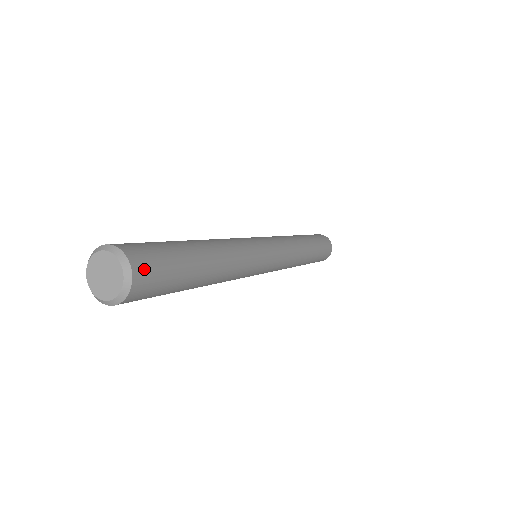
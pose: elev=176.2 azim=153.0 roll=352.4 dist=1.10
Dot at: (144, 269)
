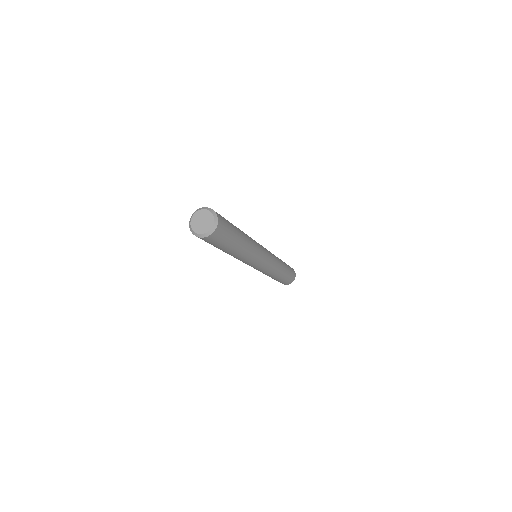
Dot at: occluded
